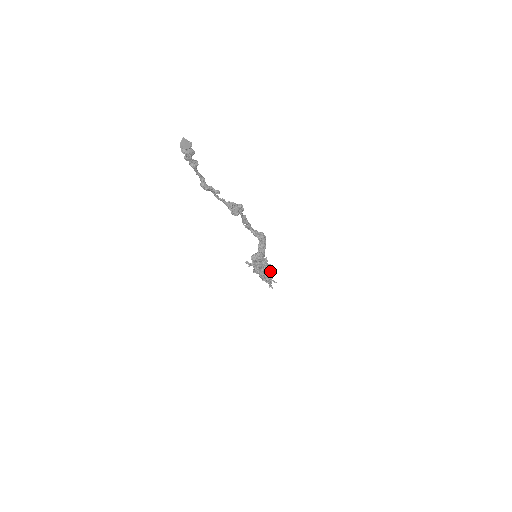
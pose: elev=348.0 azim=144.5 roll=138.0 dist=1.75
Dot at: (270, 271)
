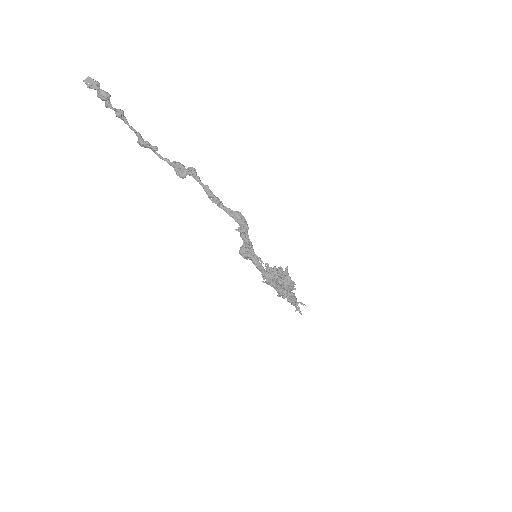
Dot at: (285, 283)
